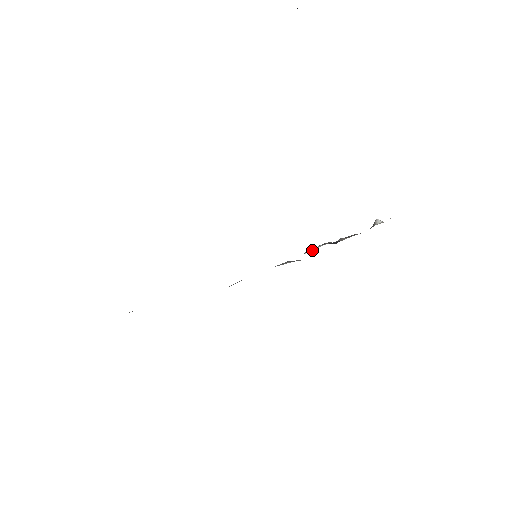
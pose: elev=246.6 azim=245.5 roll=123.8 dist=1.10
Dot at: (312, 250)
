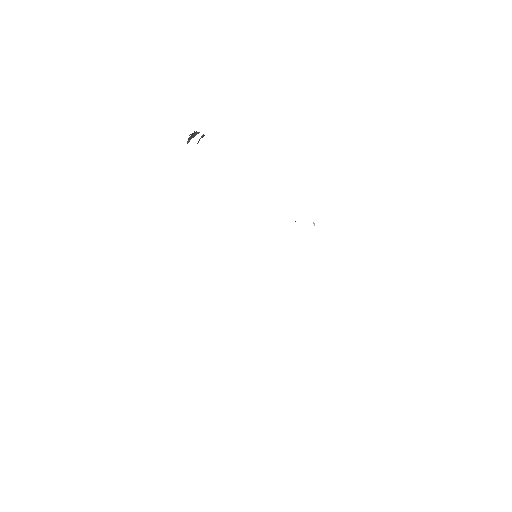
Dot at: occluded
